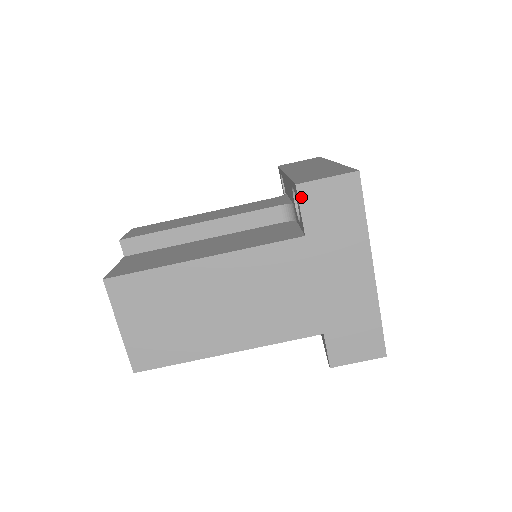
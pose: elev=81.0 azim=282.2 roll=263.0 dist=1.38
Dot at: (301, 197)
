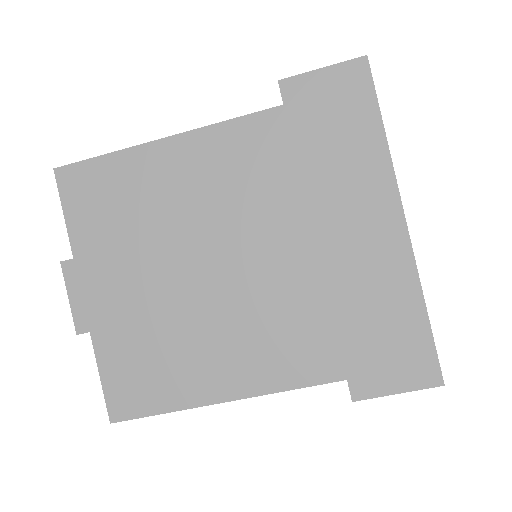
Dot at: occluded
